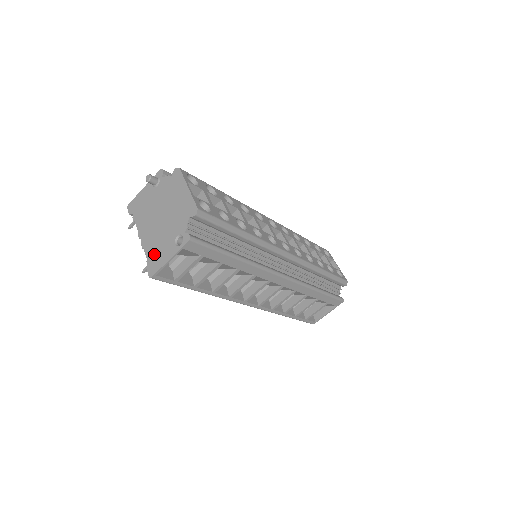
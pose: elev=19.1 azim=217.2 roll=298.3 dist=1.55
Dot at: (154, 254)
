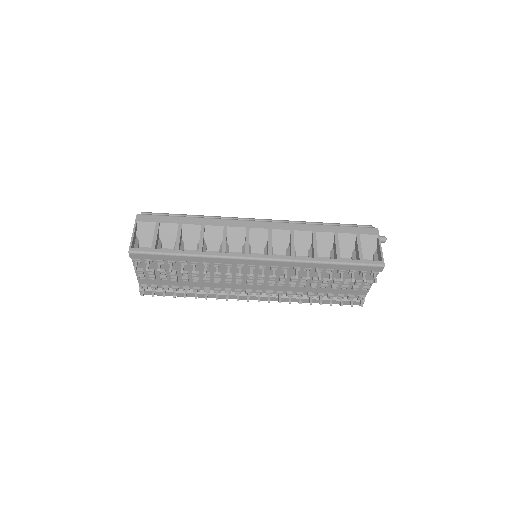
Dot at: occluded
